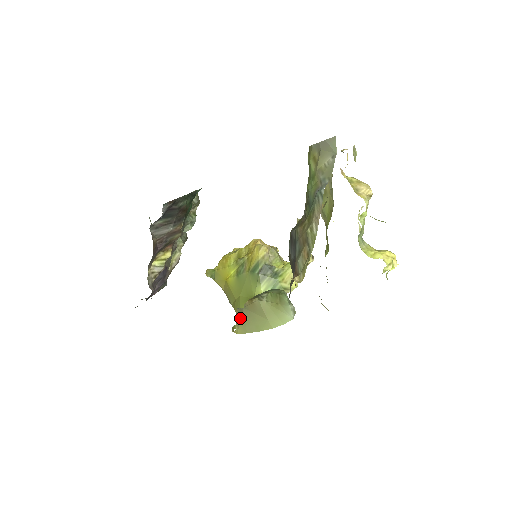
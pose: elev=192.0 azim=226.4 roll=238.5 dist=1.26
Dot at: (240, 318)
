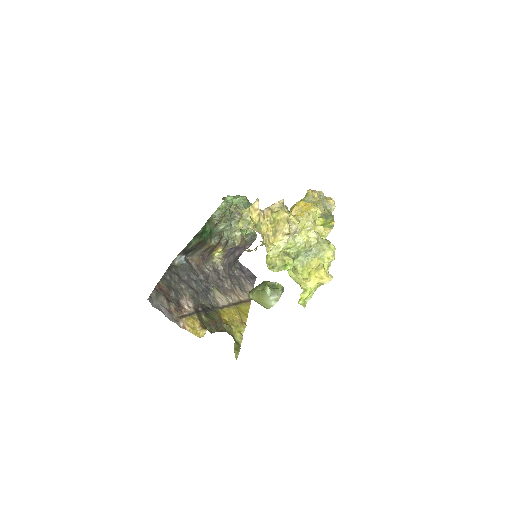
Dot at: occluded
